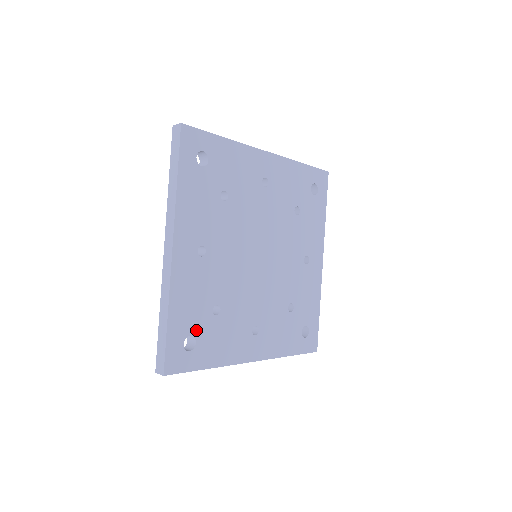
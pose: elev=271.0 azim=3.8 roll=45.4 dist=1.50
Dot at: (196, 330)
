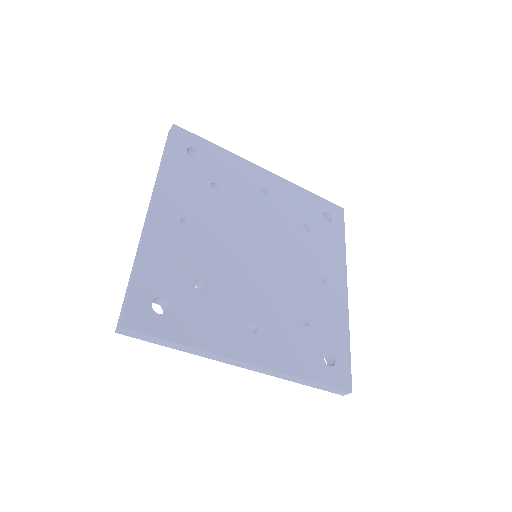
Dot at: (171, 295)
